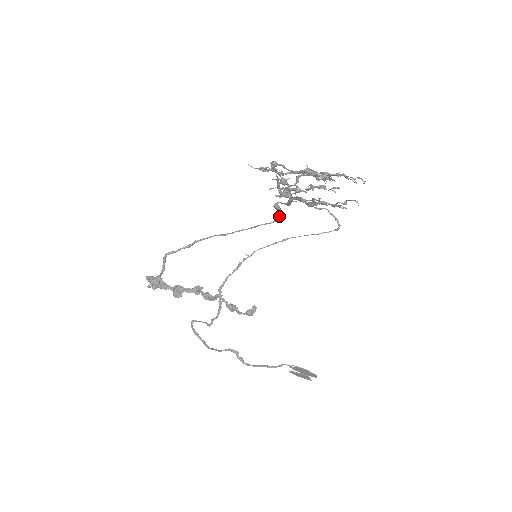
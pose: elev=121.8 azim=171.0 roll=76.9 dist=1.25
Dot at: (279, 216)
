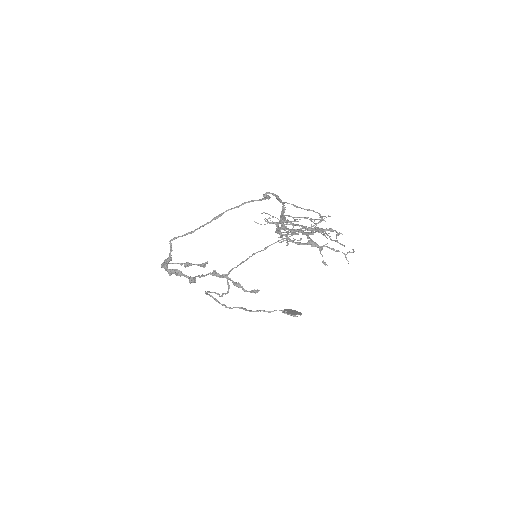
Dot at: occluded
